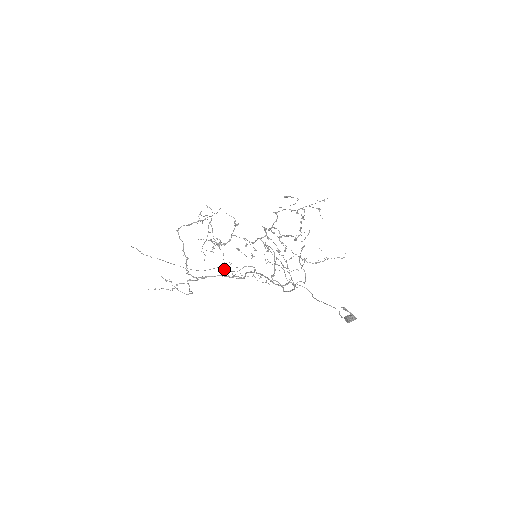
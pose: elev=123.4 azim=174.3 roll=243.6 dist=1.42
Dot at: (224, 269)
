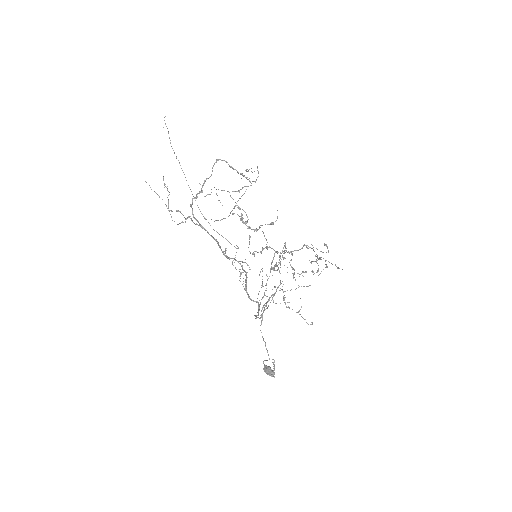
Dot at: occluded
